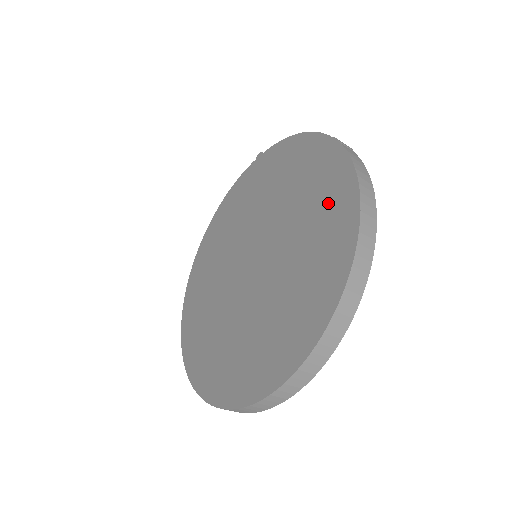
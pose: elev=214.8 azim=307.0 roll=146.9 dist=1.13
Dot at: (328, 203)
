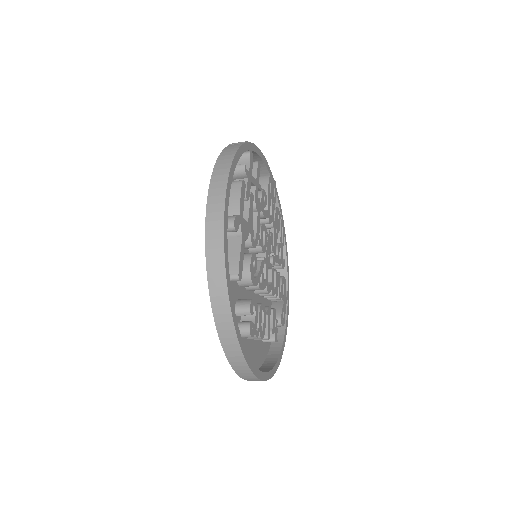
Dot at: occluded
